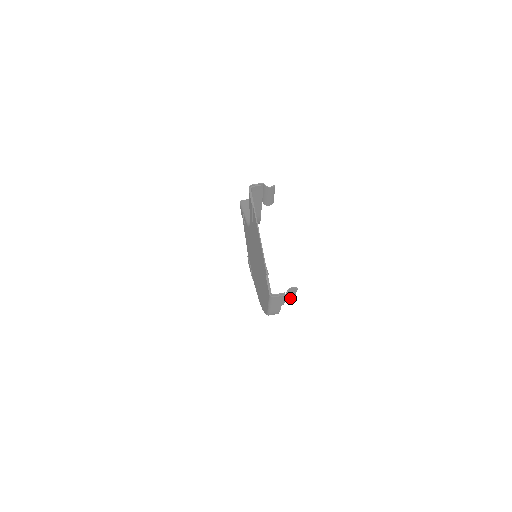
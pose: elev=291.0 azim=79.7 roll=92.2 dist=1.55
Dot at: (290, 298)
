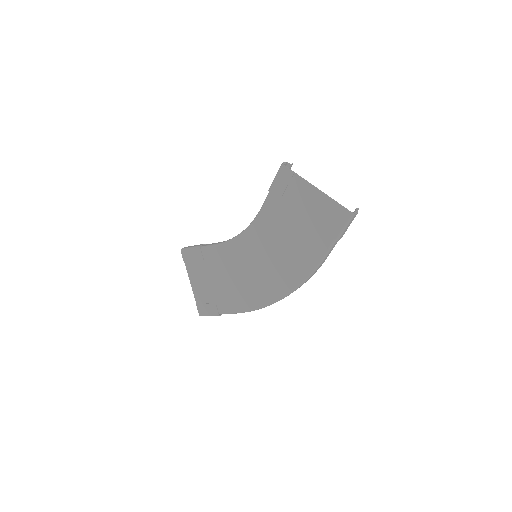
Dot at: occluded
